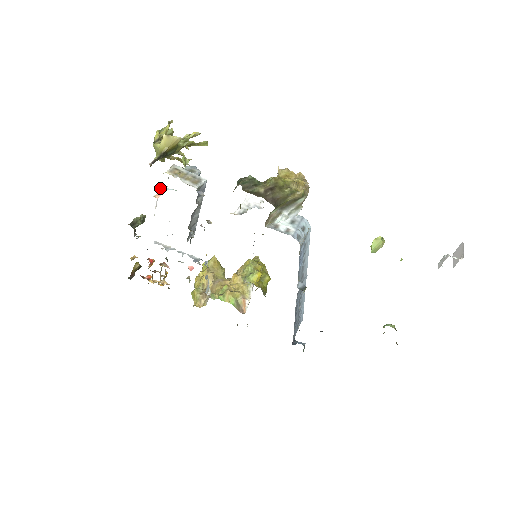
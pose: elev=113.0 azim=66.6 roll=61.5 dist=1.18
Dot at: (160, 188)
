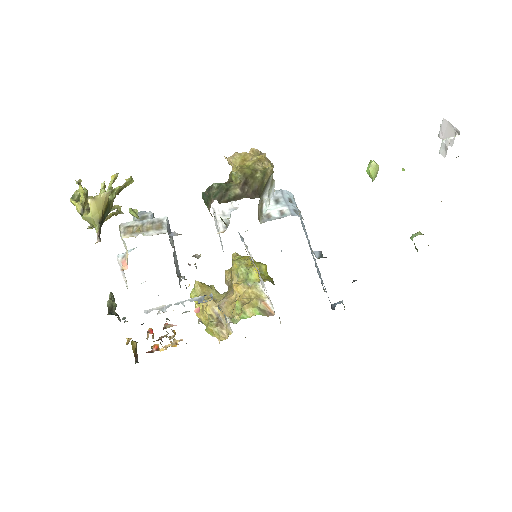
Dot at: (119, 257)
